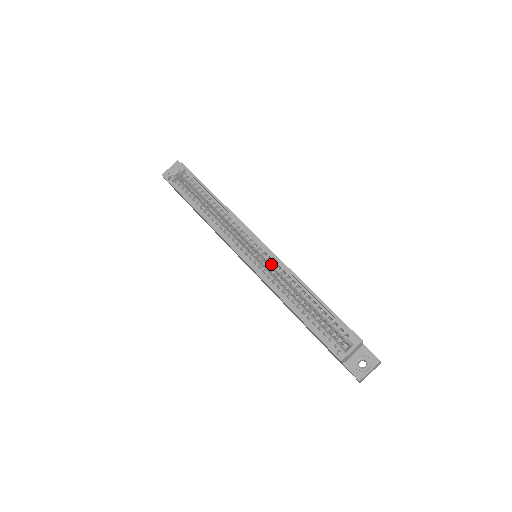
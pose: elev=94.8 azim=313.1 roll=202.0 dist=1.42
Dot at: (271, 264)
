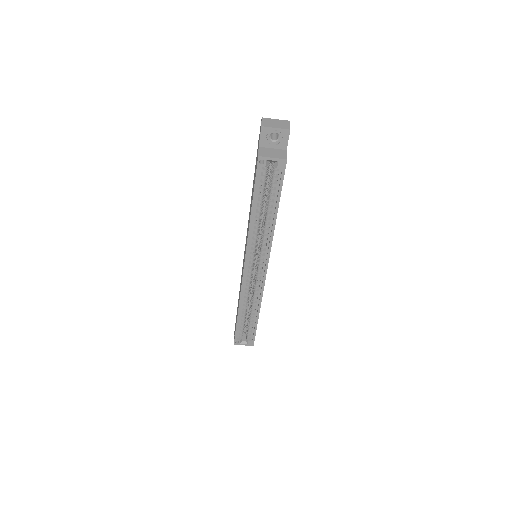
Dot at: (256, 284)
